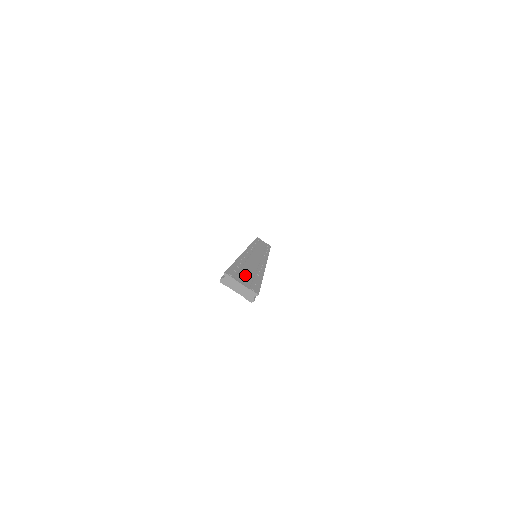
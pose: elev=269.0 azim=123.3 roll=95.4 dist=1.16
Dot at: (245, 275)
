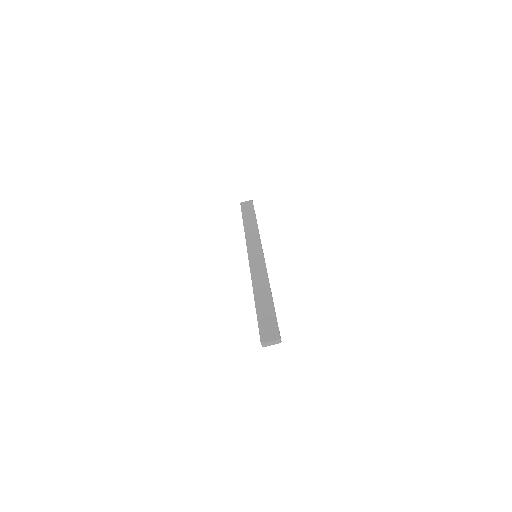
Dot at: (267, 323)
